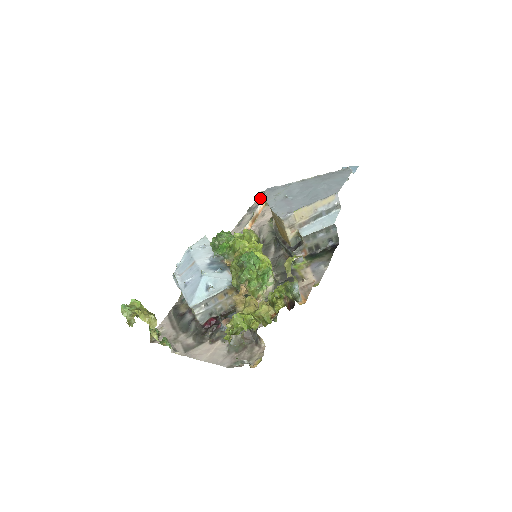
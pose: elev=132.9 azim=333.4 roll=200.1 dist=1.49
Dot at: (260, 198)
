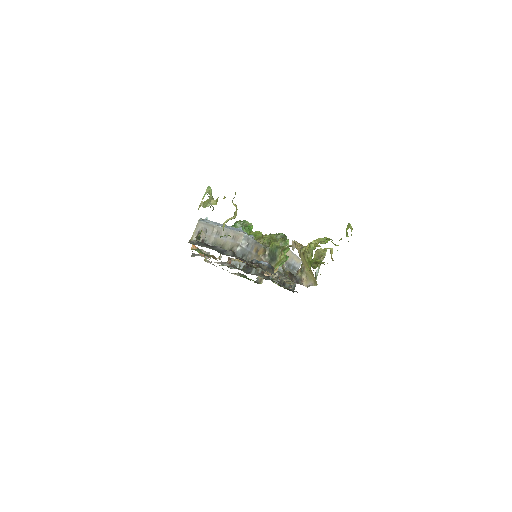
Dot at: occluded
